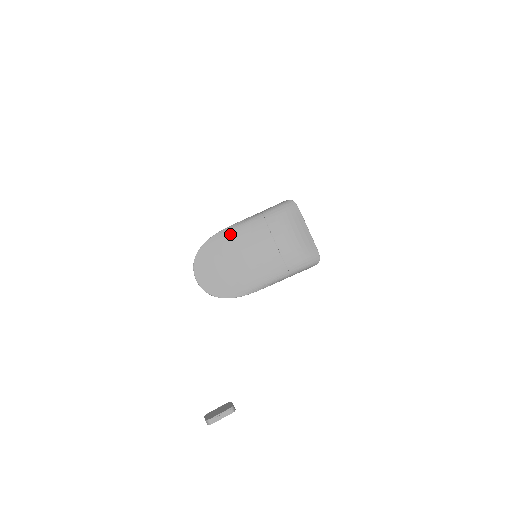
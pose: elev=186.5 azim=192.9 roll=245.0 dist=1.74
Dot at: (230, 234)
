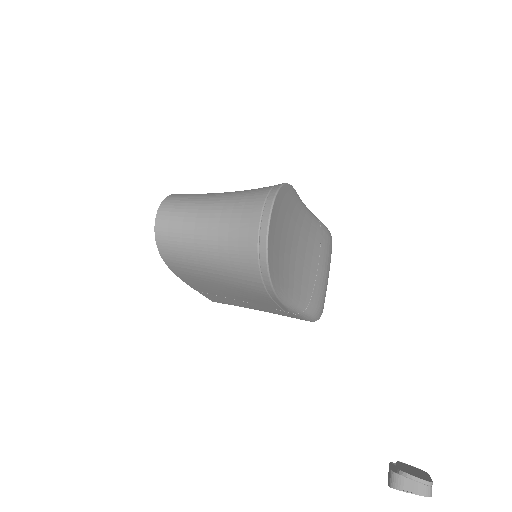
Dot at: (301, 205)
